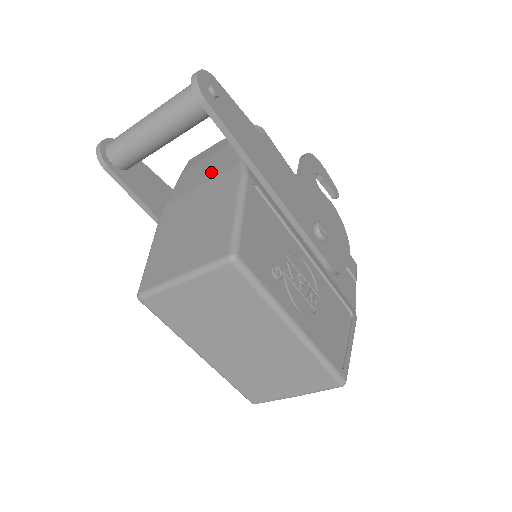
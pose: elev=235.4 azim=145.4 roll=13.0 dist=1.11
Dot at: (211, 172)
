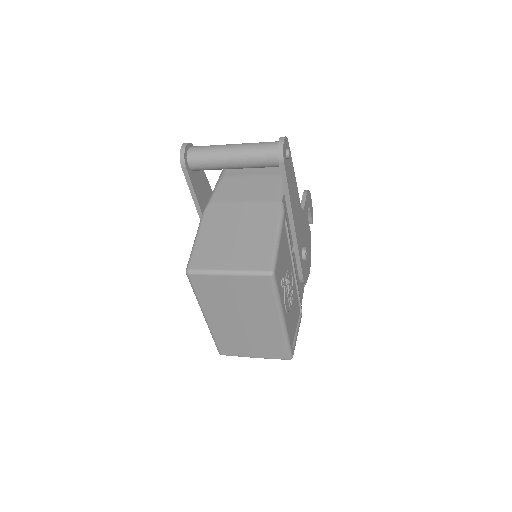
Dot at: (253, 194)
